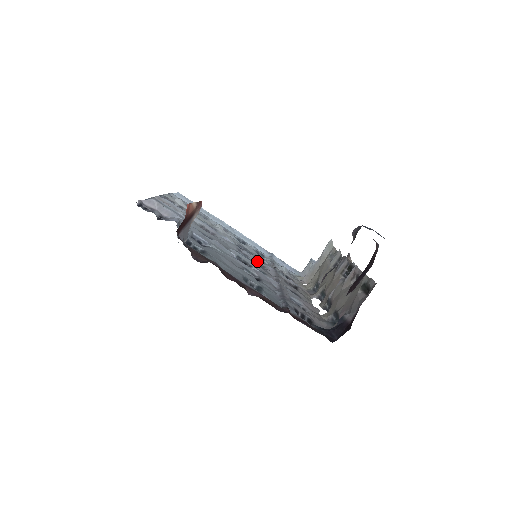
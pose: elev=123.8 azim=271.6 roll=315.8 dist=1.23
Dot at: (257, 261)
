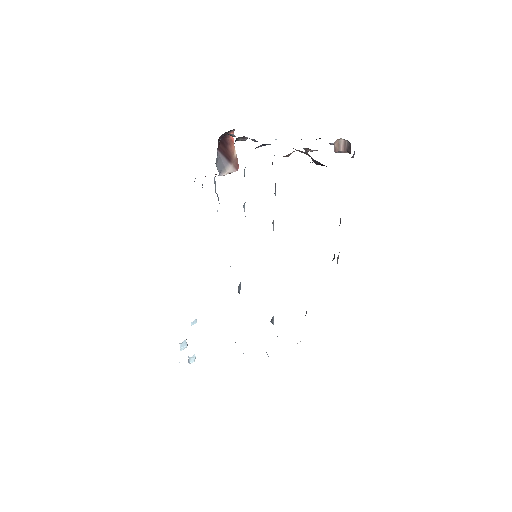
Dot at: occluded
